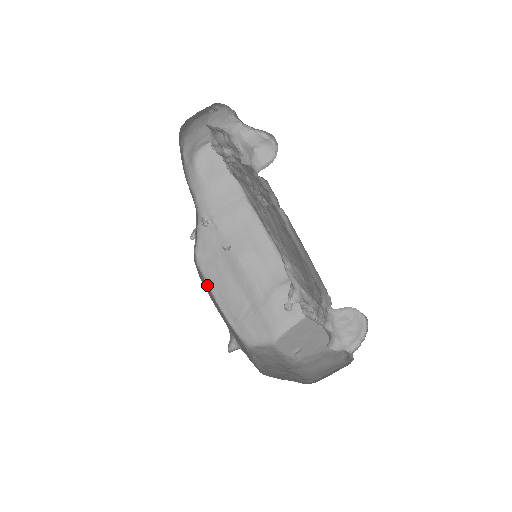
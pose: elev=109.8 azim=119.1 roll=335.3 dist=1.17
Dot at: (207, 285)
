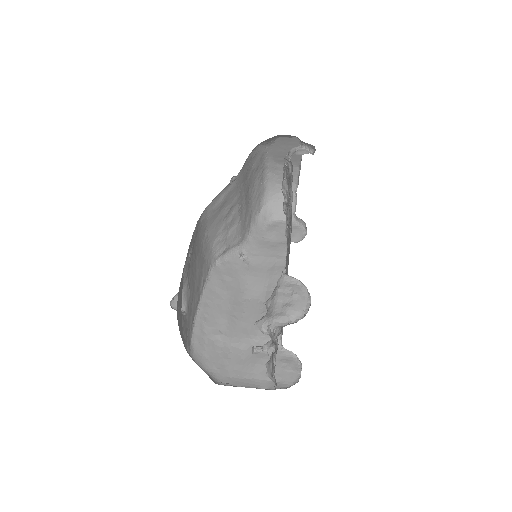
Dot at: (204, 285)
